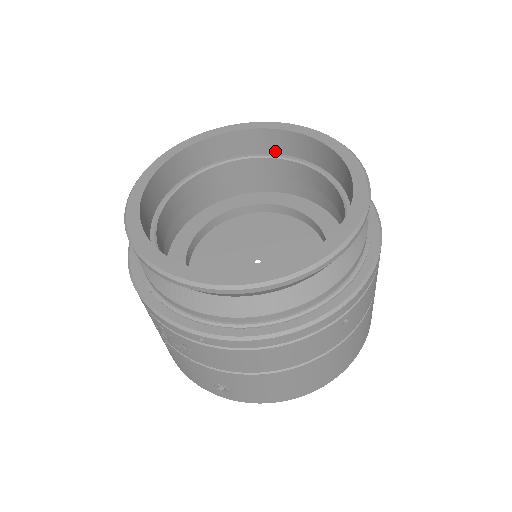
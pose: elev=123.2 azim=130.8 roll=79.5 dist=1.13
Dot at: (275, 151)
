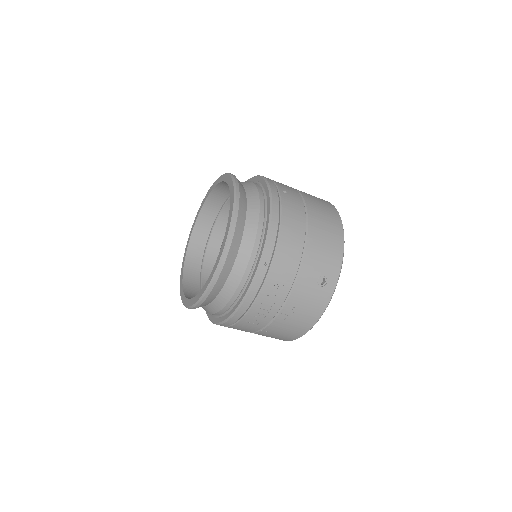
Dot at: (205, 239)
